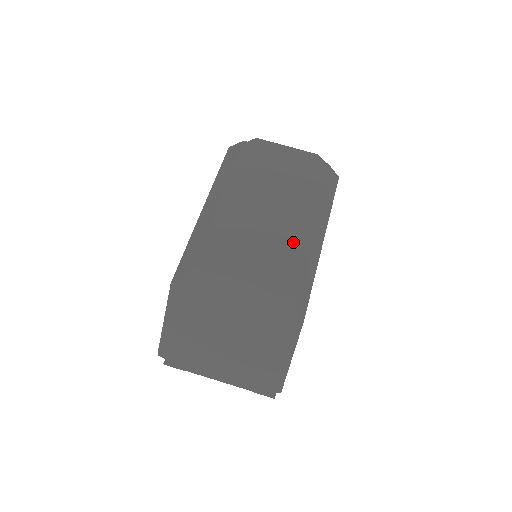
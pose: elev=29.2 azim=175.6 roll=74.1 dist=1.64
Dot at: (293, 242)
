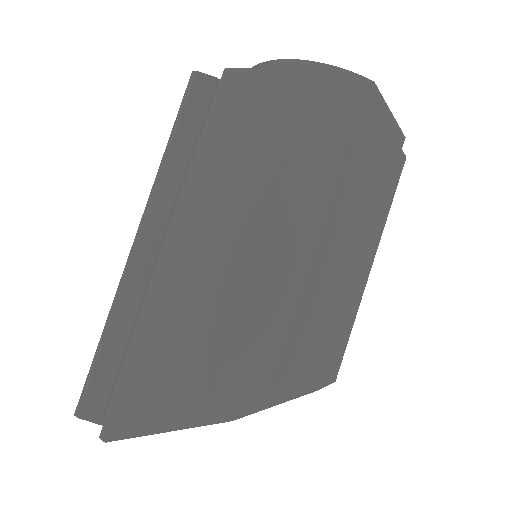
Dot at: (354, 303)
